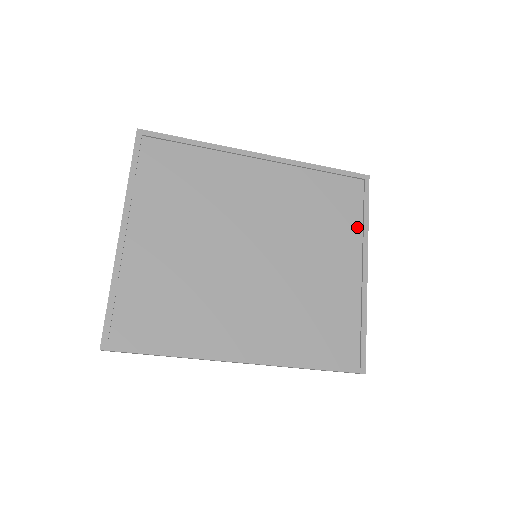
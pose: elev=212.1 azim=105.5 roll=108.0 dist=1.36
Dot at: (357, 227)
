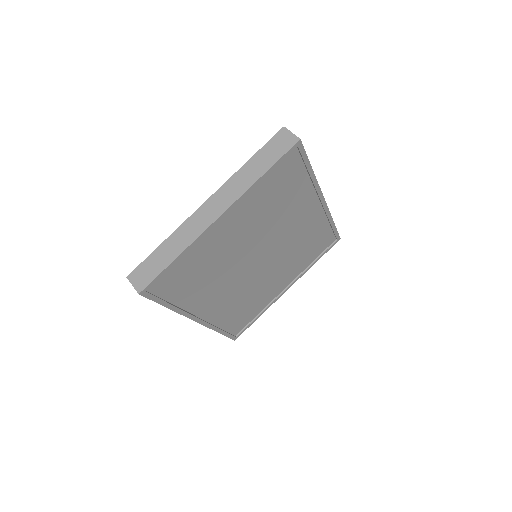
Dot at: (307, 264)
